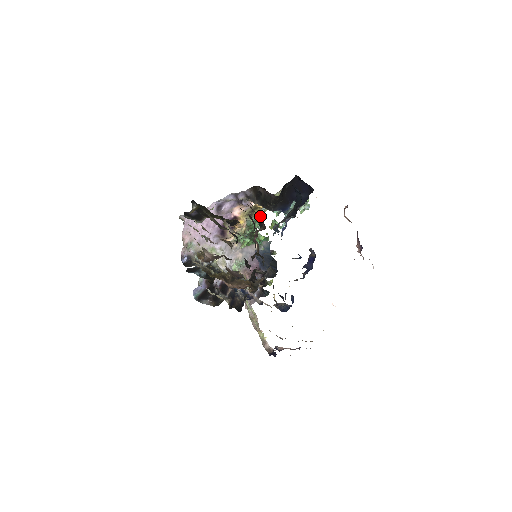
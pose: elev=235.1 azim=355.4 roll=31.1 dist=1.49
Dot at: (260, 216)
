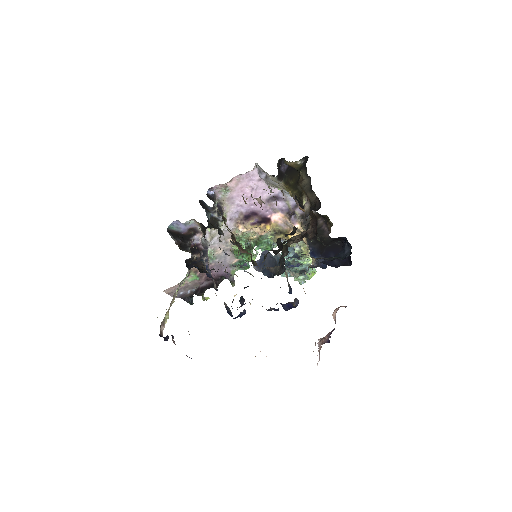
Dot at: occluded
